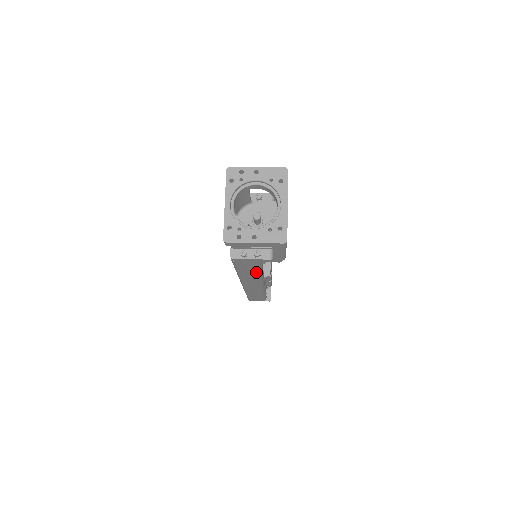
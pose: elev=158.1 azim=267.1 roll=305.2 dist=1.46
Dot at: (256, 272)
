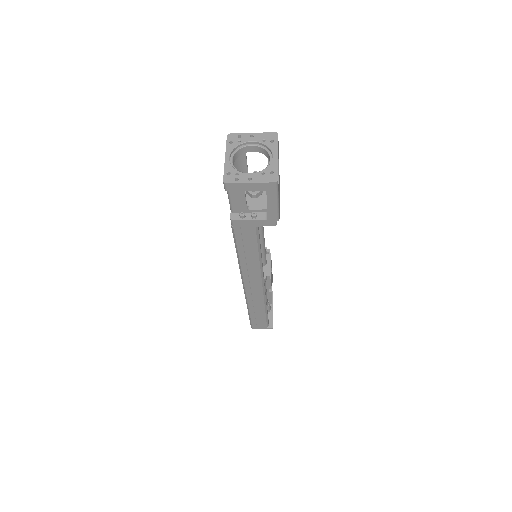
Dot at: (255, 252)
